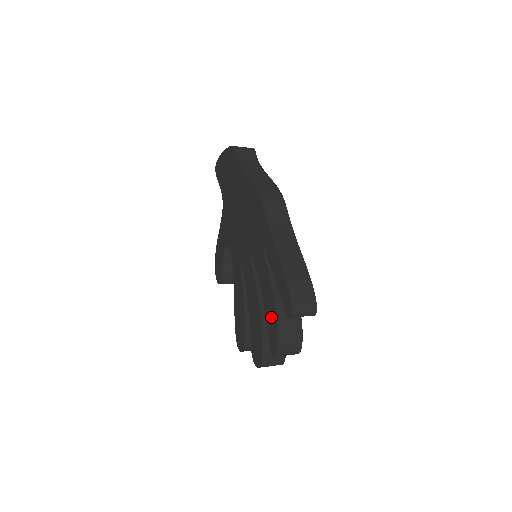
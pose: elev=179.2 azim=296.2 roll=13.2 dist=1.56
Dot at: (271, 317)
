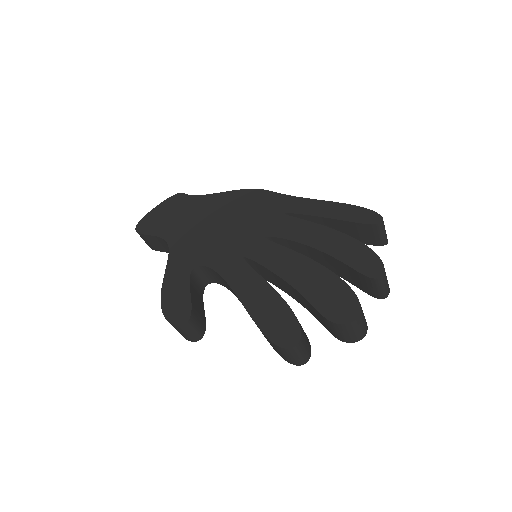
Dot at: (347, 248)
